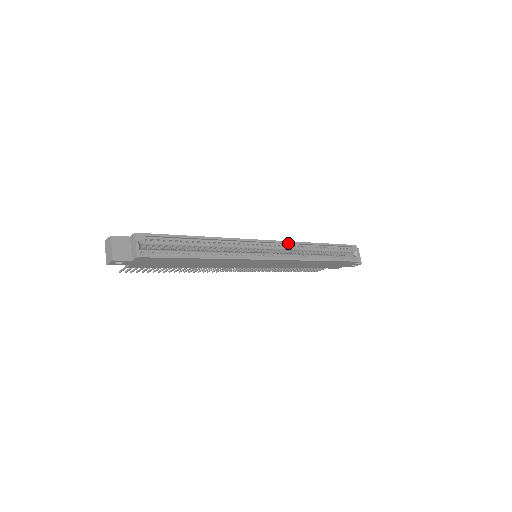
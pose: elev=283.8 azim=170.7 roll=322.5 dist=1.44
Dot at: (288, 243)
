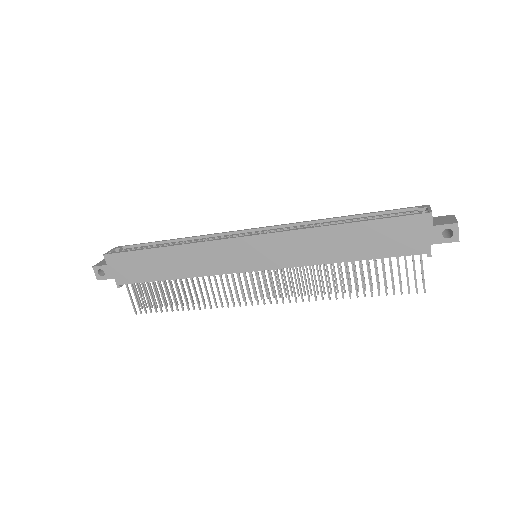
Dot at: (287, 226)
